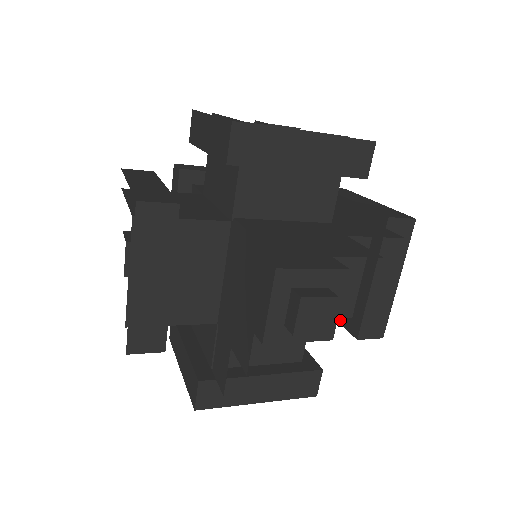
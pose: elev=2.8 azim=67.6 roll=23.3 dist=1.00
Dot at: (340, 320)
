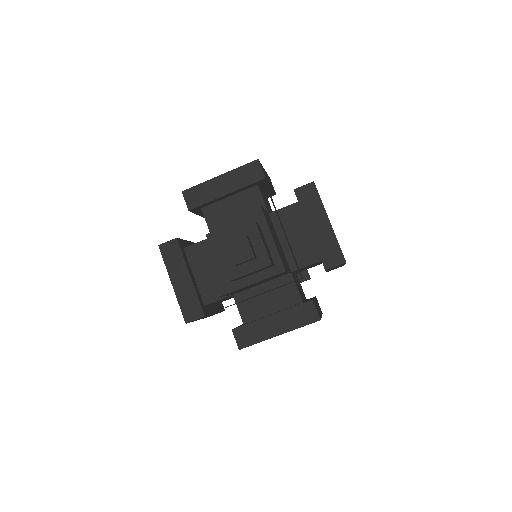
Dot at: occluded
